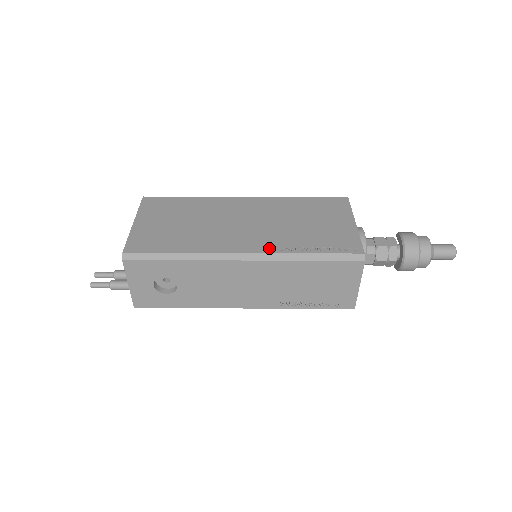
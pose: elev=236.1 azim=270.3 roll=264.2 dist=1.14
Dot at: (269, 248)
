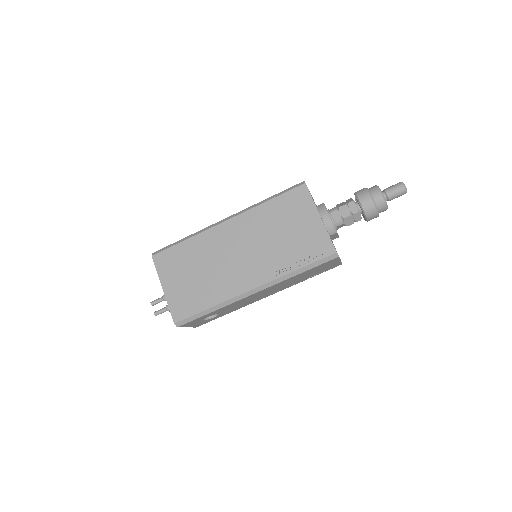
Dot at: (268, 277)
